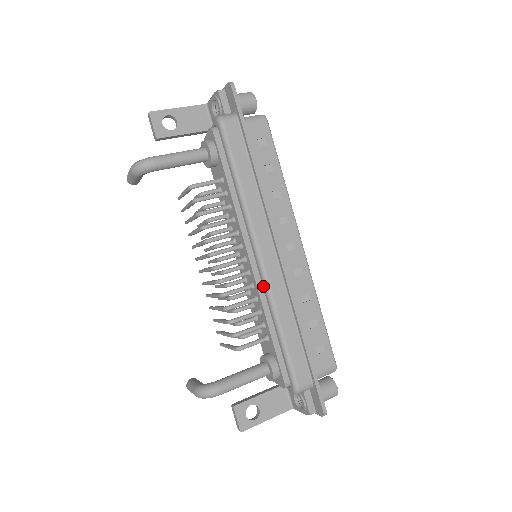
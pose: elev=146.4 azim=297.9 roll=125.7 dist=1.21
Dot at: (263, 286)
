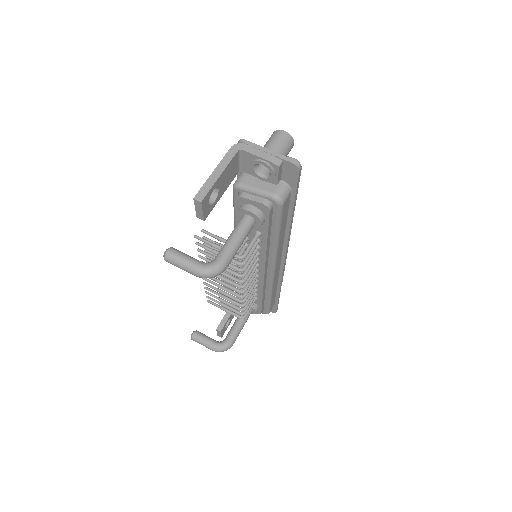
Dot at: (268, 282)
